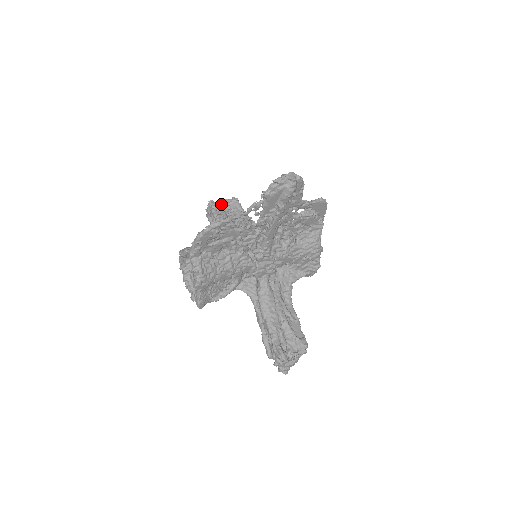
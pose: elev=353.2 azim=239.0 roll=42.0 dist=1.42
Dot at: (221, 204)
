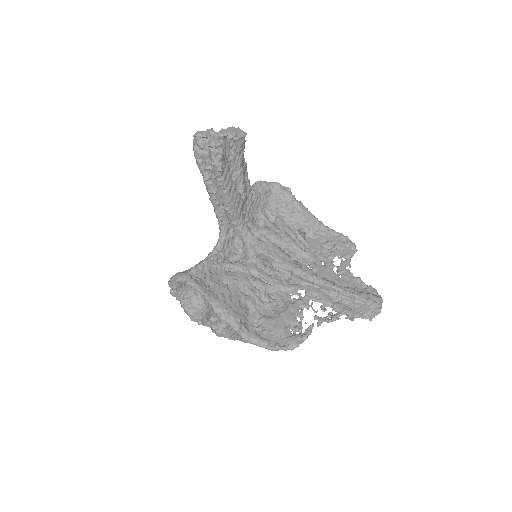
Dot at: (224, 141)
